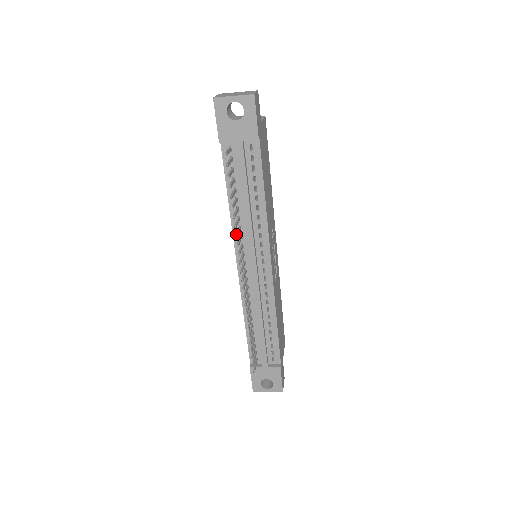
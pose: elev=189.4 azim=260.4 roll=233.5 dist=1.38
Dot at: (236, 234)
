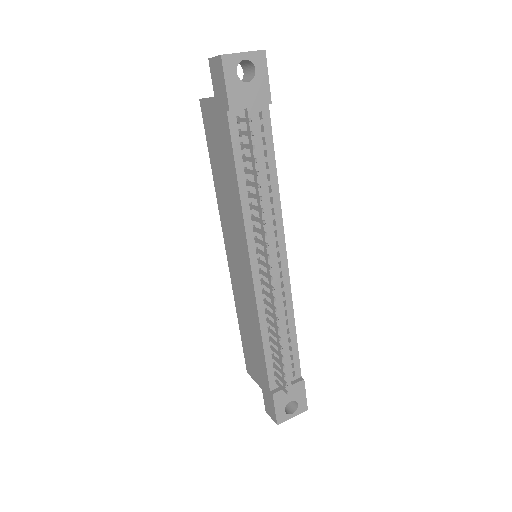
Dot at: (263, 220)
